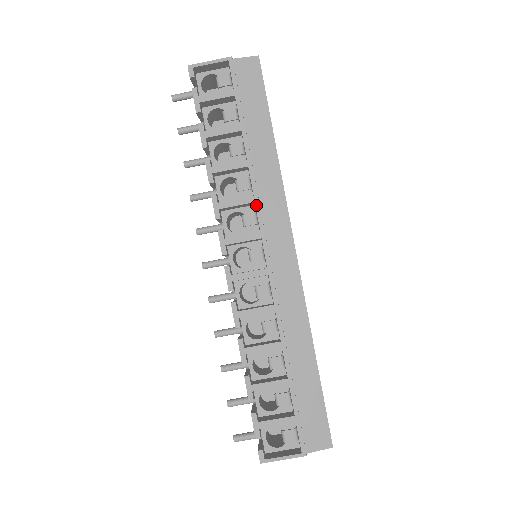
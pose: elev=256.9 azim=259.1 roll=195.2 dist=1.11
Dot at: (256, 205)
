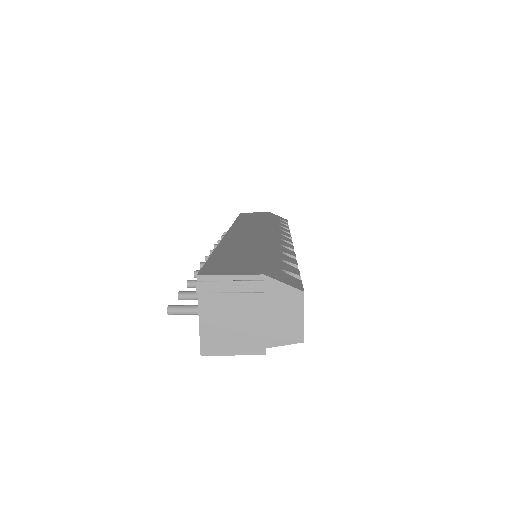
Dot at: occluded
